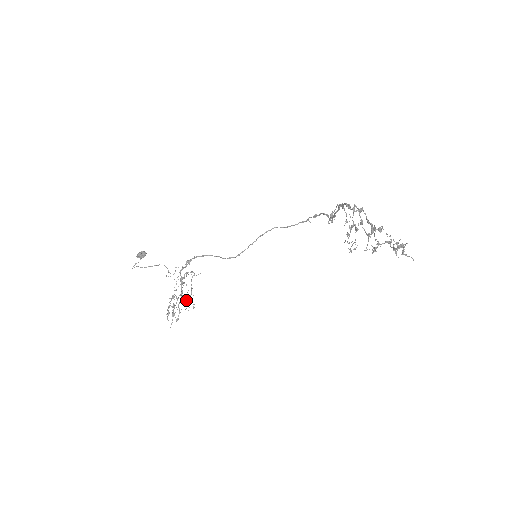
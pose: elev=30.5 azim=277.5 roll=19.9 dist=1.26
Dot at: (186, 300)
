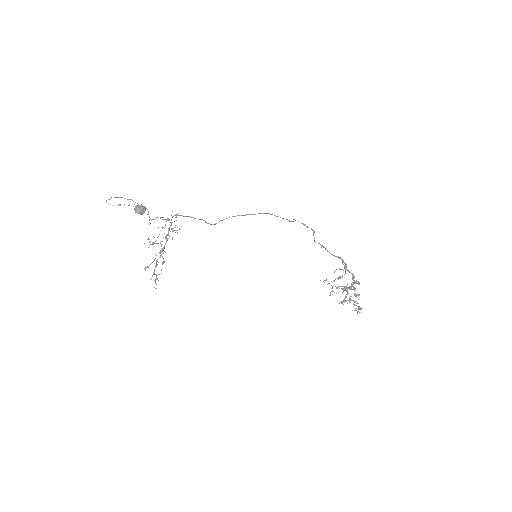
Dot at: (154, 243)
